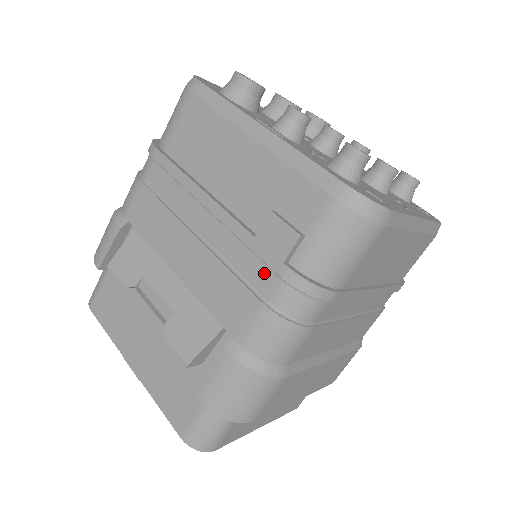
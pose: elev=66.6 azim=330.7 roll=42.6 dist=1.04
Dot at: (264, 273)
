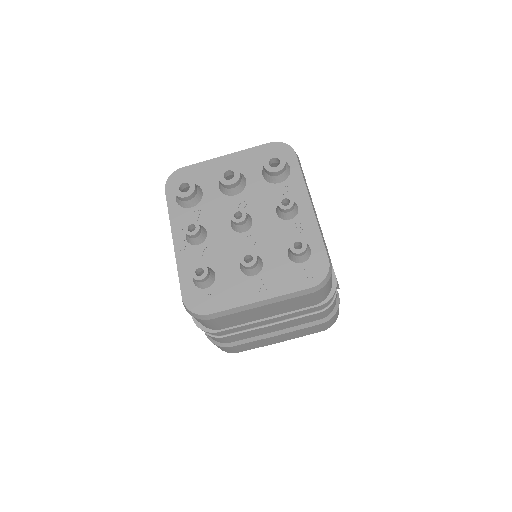
Dot at: occluded
